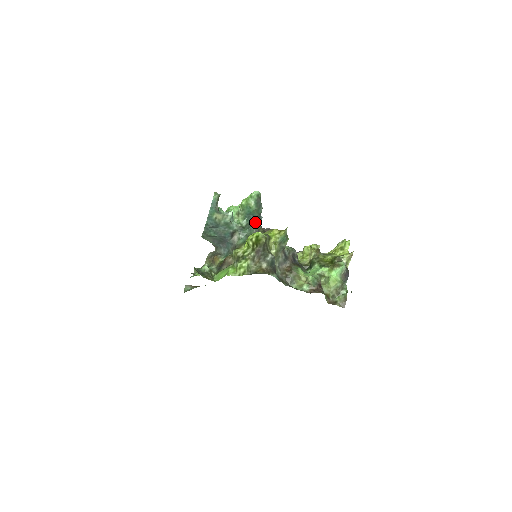
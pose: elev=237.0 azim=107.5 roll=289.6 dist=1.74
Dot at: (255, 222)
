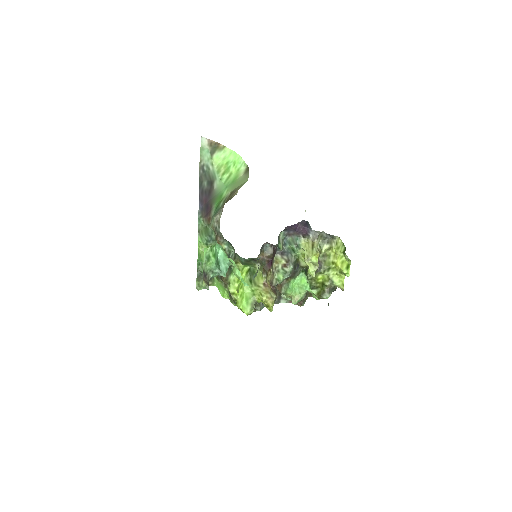
Dot at: occluded
